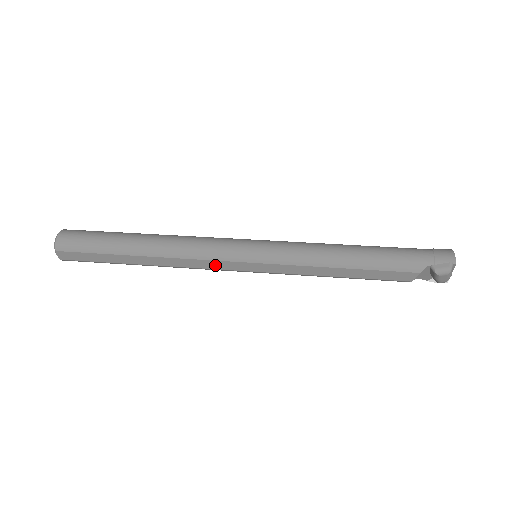
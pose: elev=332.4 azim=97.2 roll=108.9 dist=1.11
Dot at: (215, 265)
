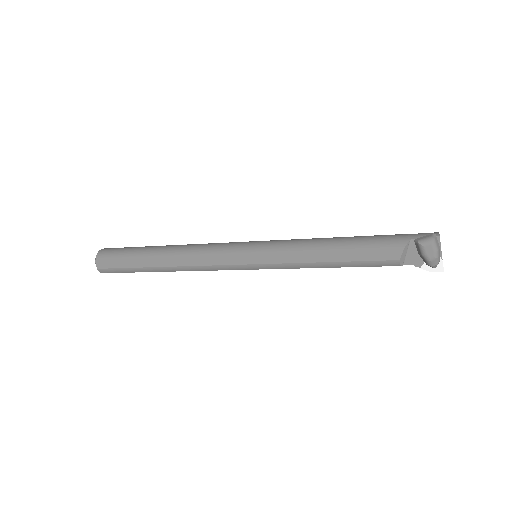
Dot at: (218, 260)
